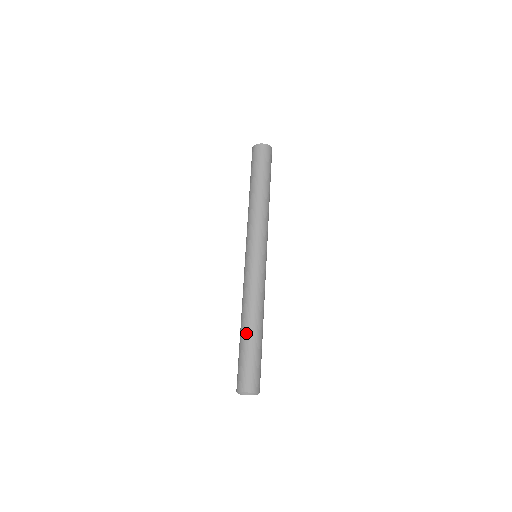
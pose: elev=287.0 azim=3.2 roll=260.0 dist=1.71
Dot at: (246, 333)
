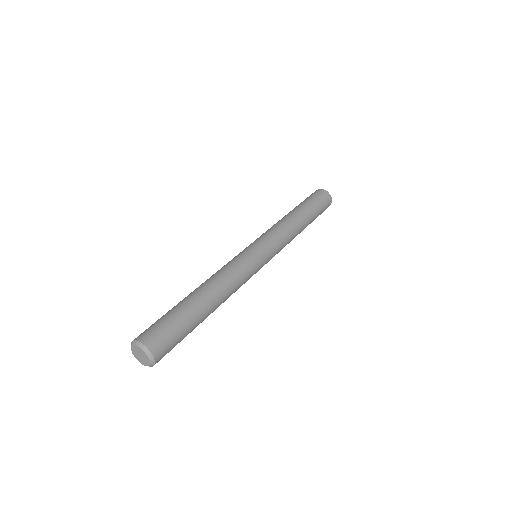
Dot at: (193, 296)
